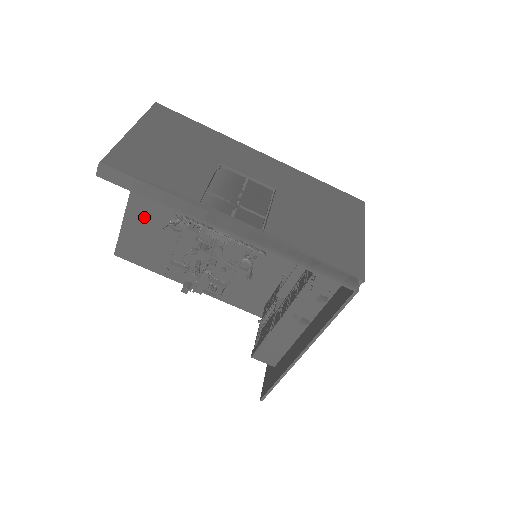
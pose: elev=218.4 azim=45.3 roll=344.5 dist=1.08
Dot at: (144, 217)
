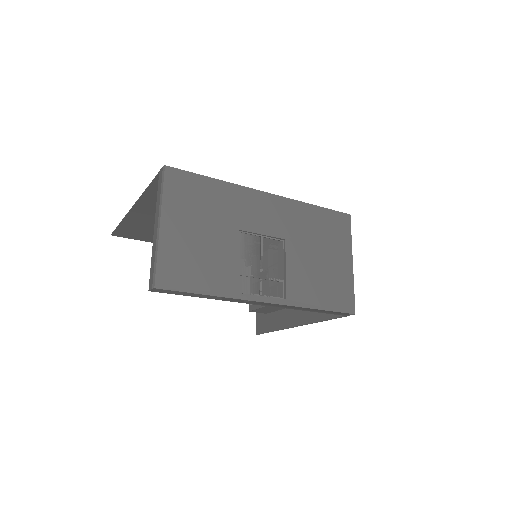
Dot at: (144, 219)
